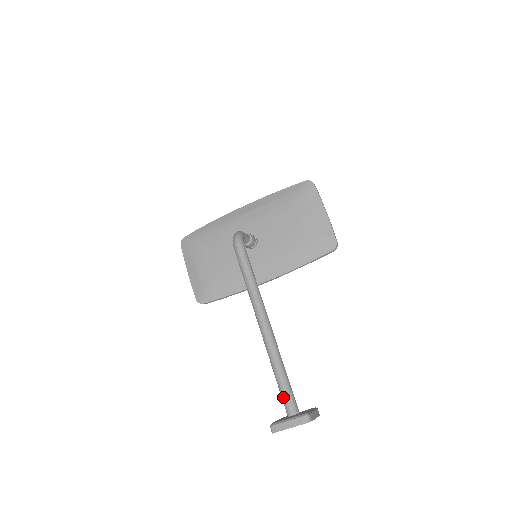
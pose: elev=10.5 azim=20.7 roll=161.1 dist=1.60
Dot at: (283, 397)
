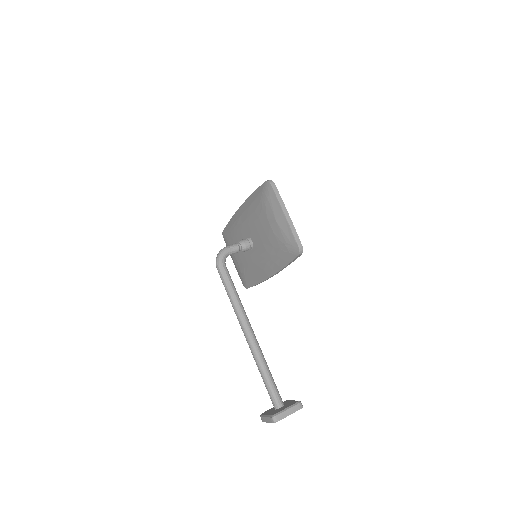
Dot at: occluded
